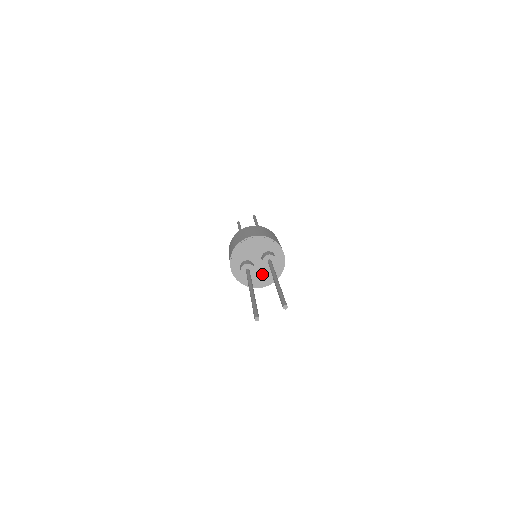
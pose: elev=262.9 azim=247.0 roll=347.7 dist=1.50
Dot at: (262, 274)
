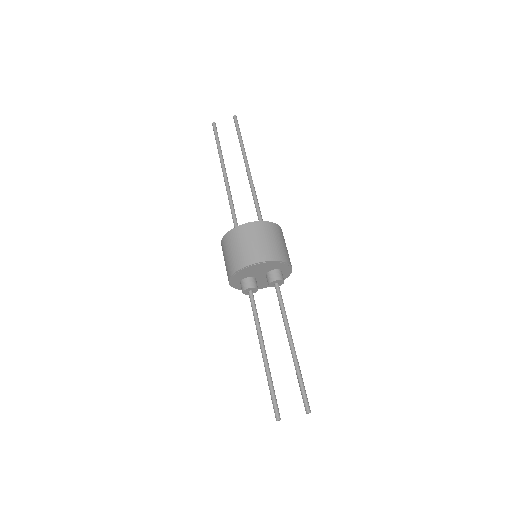
Dot at: (263, 282)
